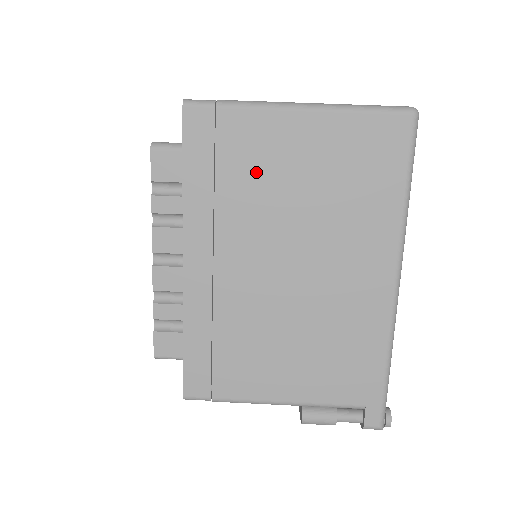
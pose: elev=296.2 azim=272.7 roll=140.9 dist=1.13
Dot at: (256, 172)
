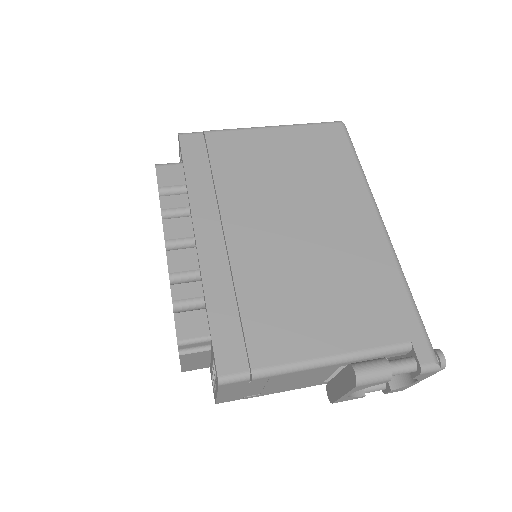
Dot at: (244, 166)
